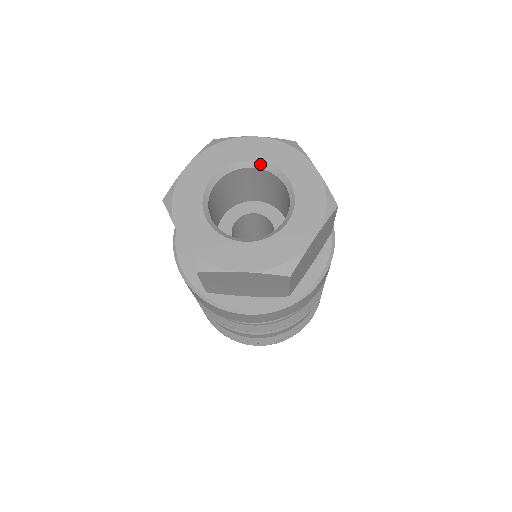
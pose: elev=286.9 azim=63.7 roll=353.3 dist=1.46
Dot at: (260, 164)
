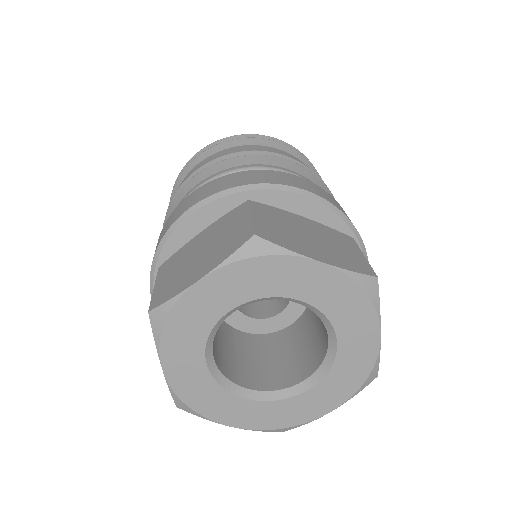
Dot at: (309, 306)
